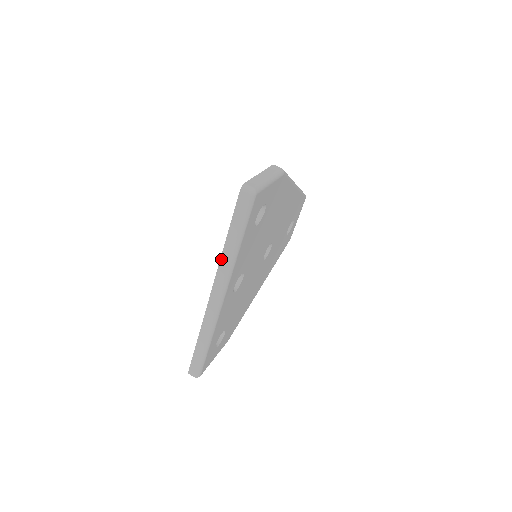
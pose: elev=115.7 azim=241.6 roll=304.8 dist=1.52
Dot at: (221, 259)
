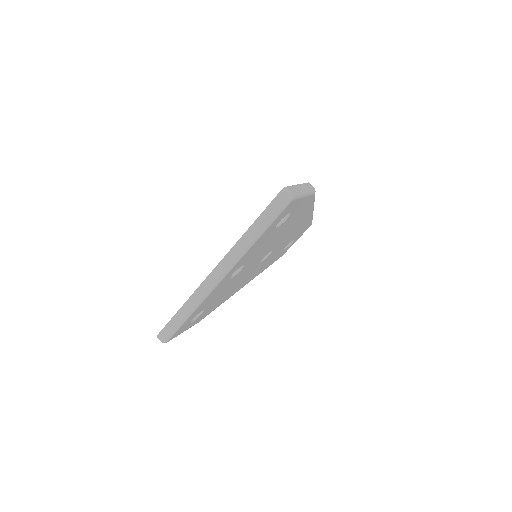
Dot at: (236, 244)
